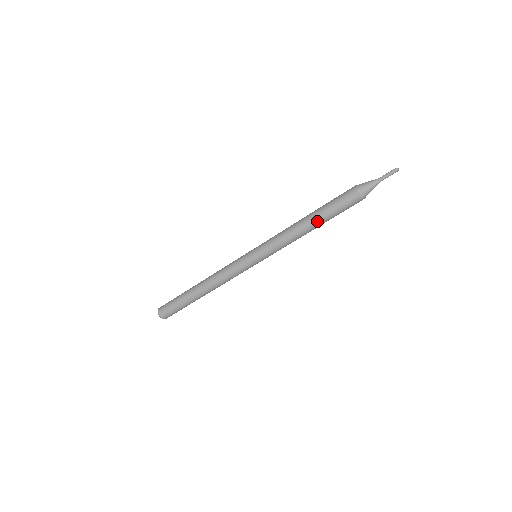
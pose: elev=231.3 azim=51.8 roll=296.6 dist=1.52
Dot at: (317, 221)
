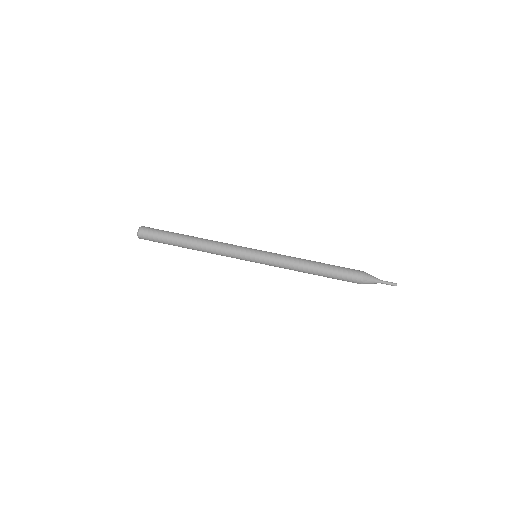
Dot at: (322, 269)
